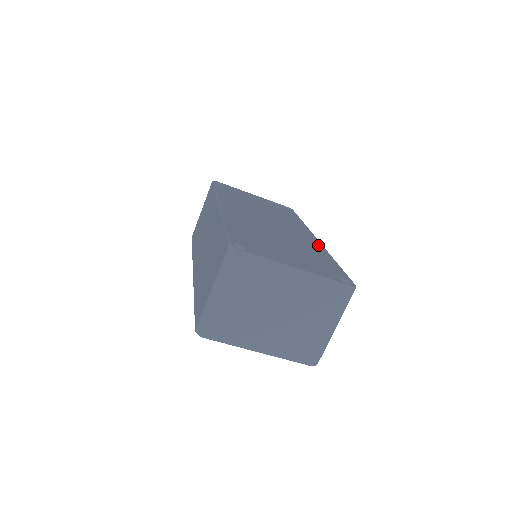
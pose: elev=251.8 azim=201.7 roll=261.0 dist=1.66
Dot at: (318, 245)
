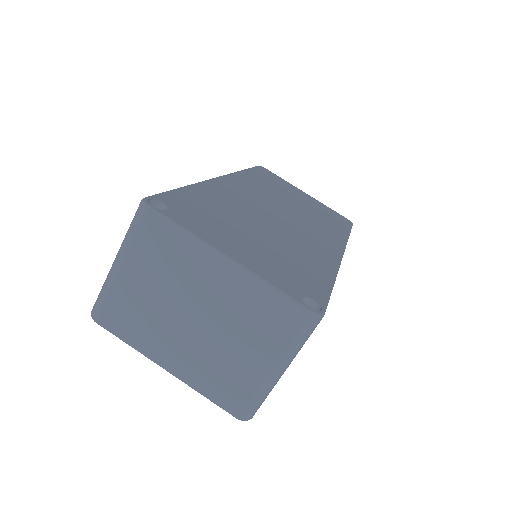
Dot at: (331, 257)
